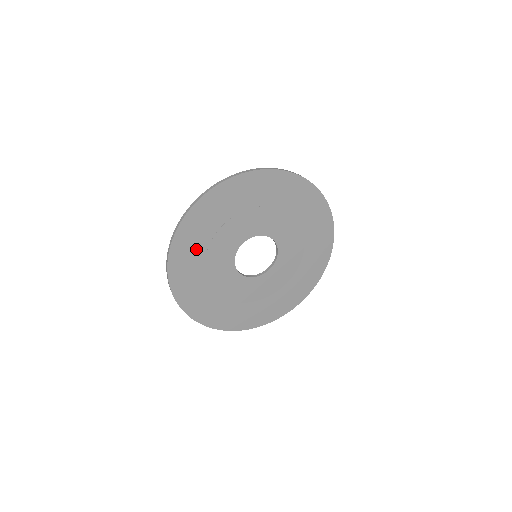
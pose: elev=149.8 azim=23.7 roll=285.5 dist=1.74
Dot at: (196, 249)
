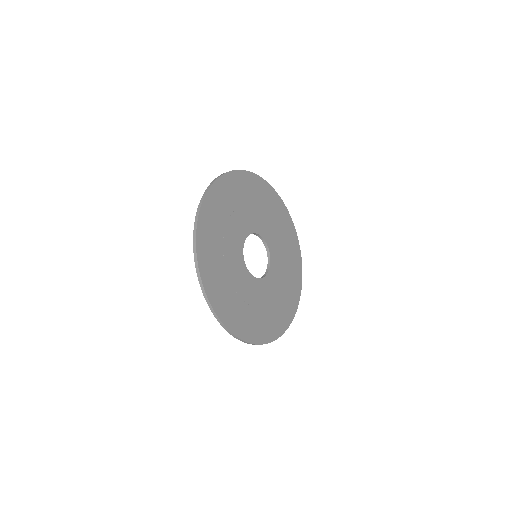
Dot at: (223, 285)
